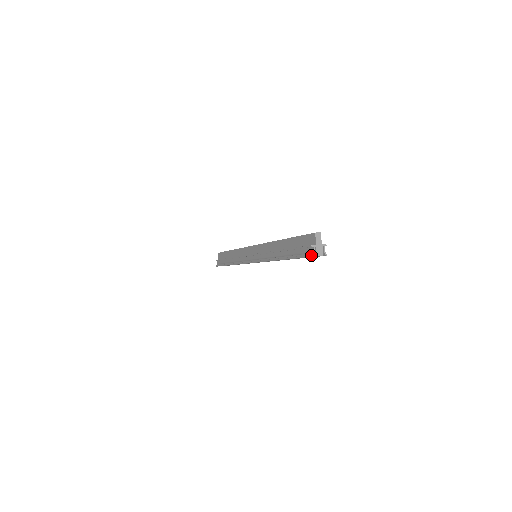
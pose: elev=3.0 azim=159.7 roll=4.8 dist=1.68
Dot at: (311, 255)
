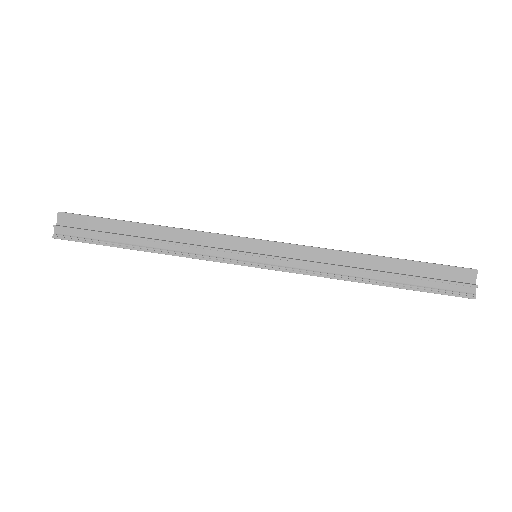
Dot at: (472, 297)
